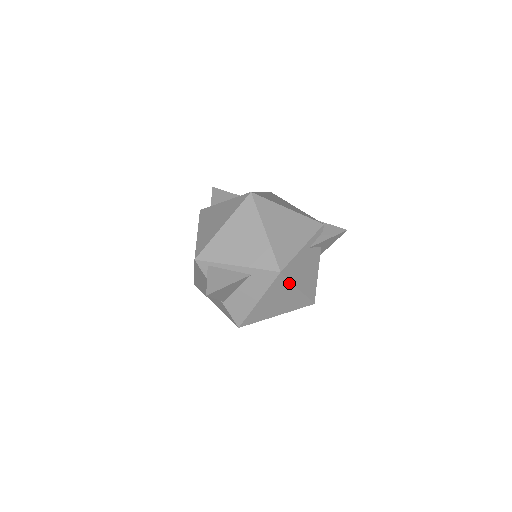
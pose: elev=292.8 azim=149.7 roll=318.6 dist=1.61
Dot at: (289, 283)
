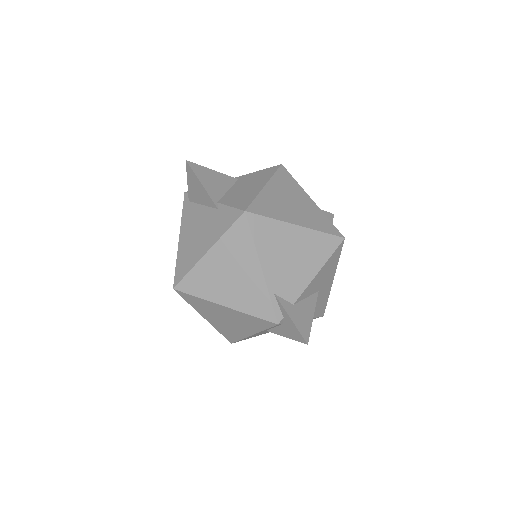
Dot at: occluded
